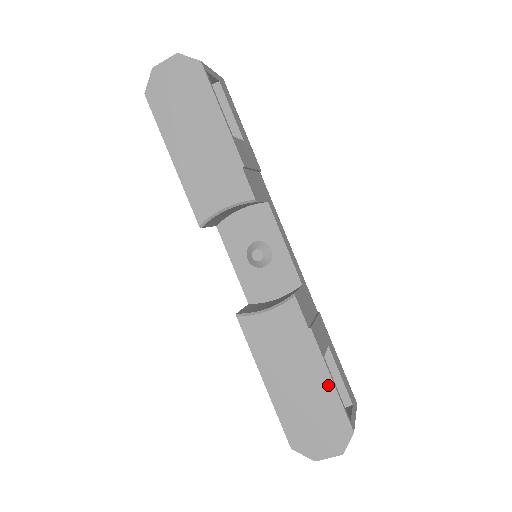
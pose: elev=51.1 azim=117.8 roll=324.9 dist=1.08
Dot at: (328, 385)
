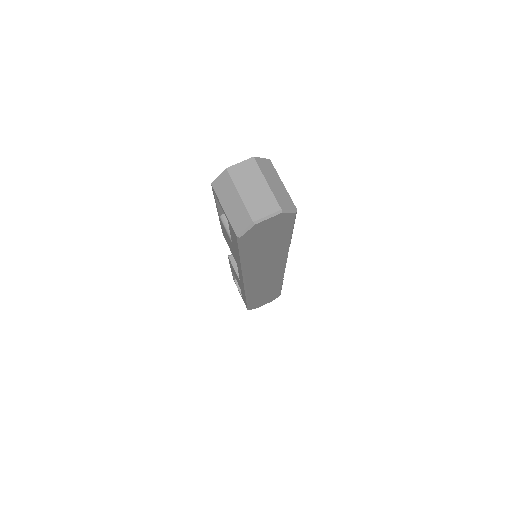
Dot at: occluded
